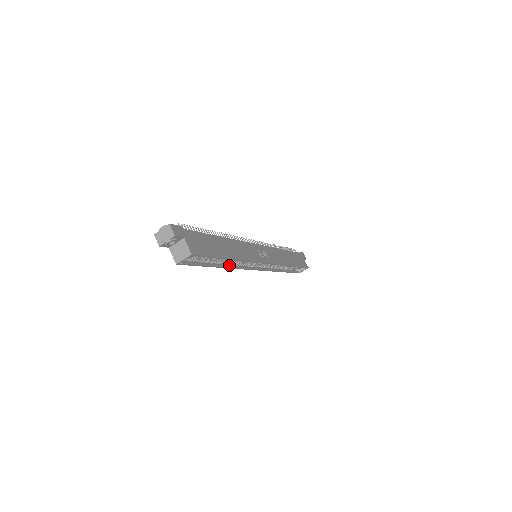
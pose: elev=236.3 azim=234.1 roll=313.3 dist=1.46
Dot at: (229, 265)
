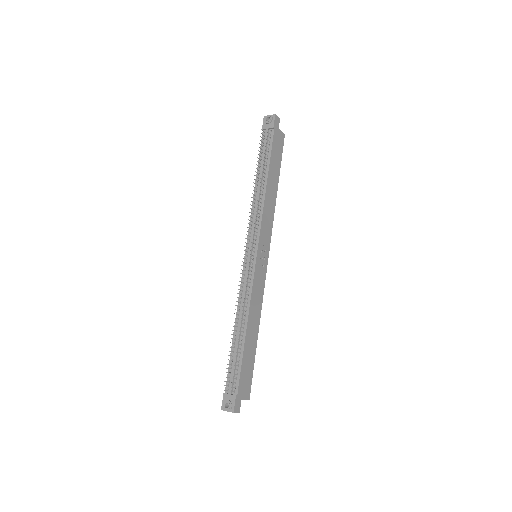
Dot at: occluded
